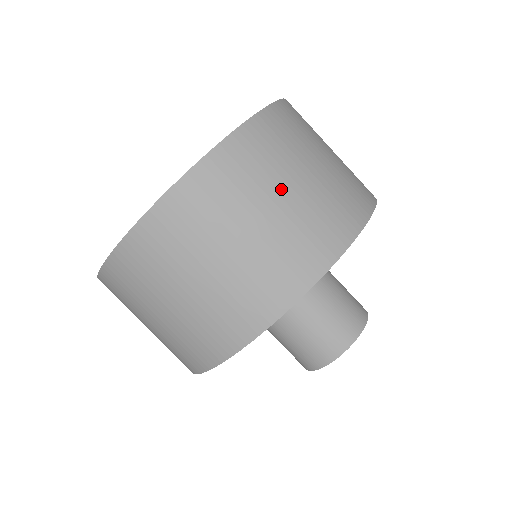
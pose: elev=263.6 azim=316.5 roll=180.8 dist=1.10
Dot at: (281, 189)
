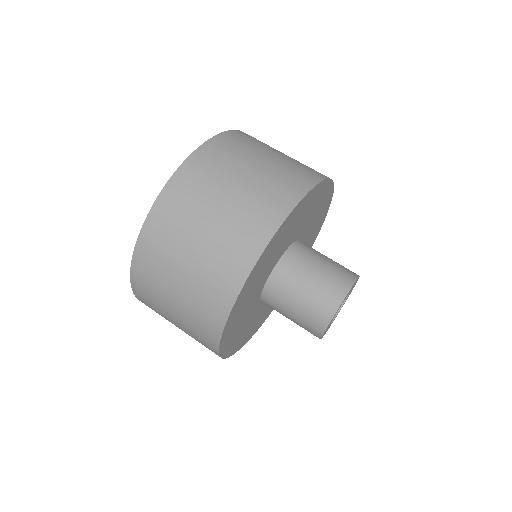
Dot at: occluded
